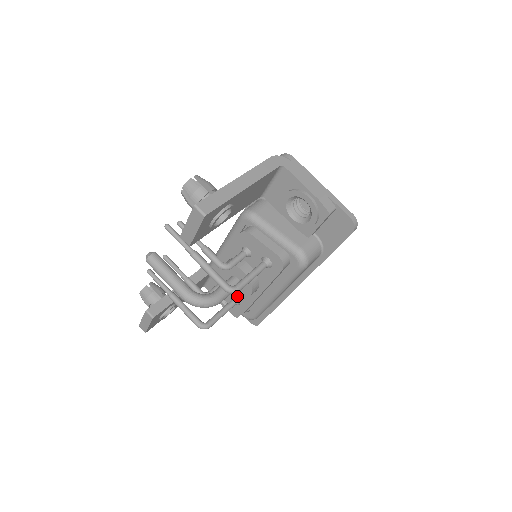
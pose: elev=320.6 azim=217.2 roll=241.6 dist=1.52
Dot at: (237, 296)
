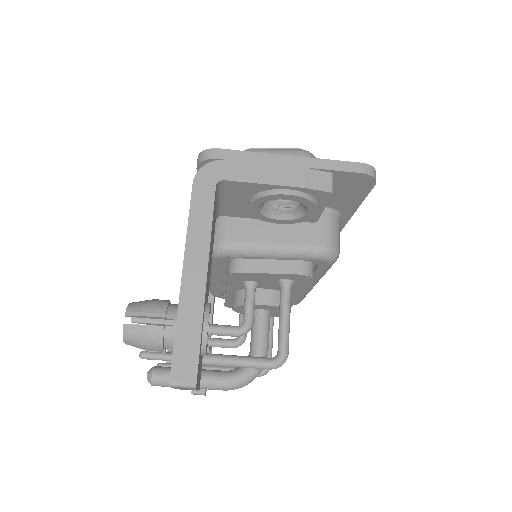
Dot at: occluded
